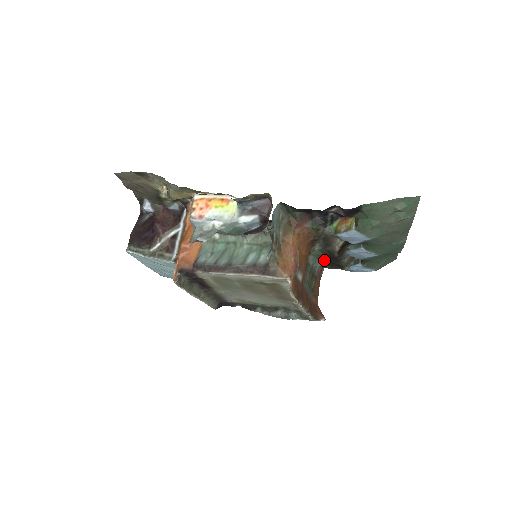
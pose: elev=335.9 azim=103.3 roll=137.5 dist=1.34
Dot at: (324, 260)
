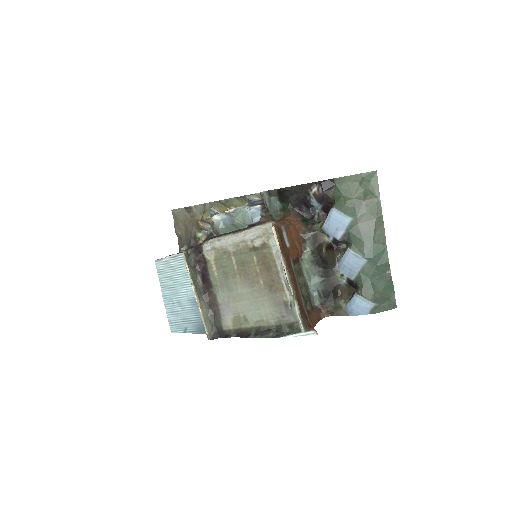
Dot at: (319, 281)
